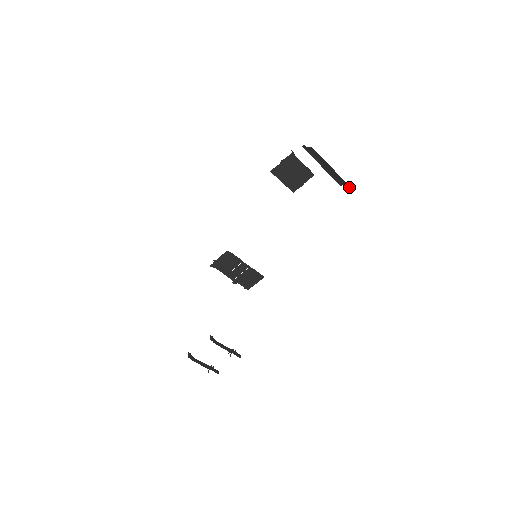
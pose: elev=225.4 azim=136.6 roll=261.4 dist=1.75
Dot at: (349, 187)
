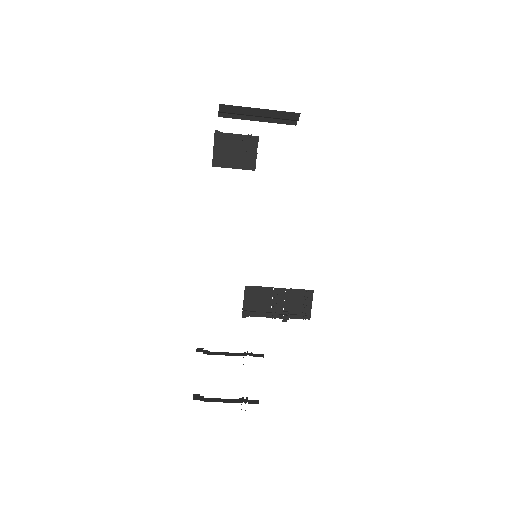
Dot at: (299, 115)
